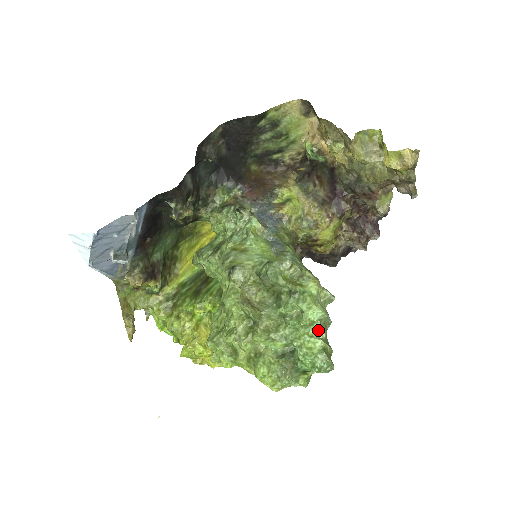
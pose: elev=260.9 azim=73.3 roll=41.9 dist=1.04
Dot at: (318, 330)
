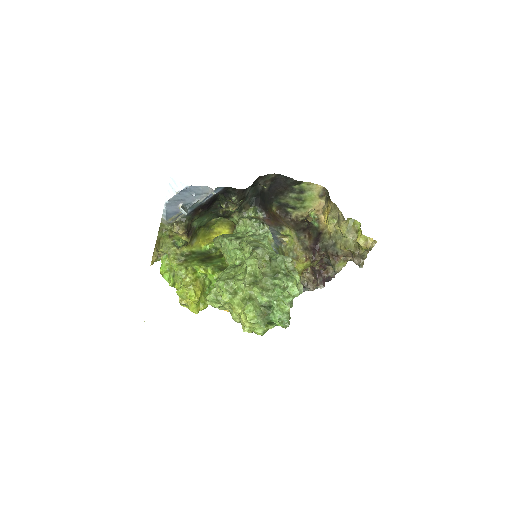
Dot at: (288, 303)
